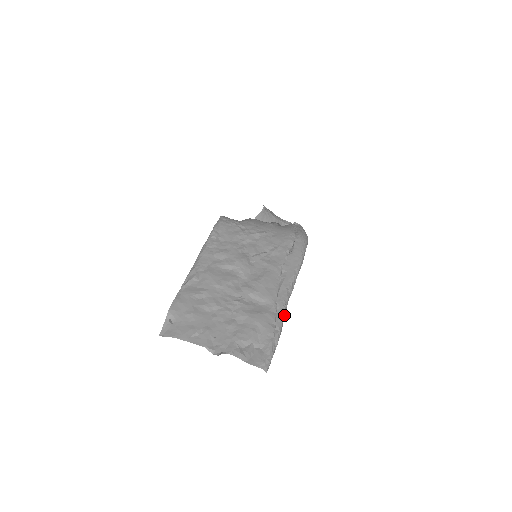
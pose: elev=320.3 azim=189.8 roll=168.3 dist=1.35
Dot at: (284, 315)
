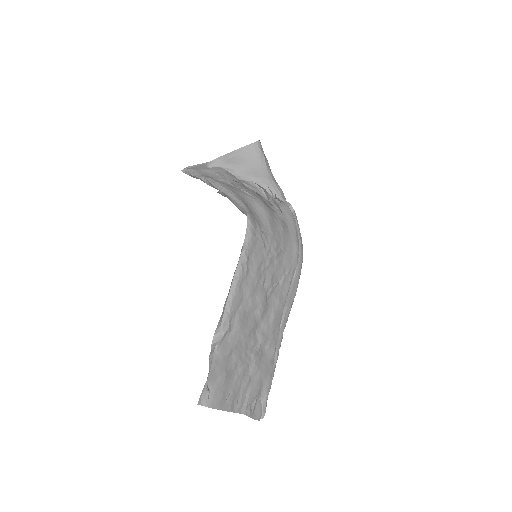
Dot at: (276, 357)
